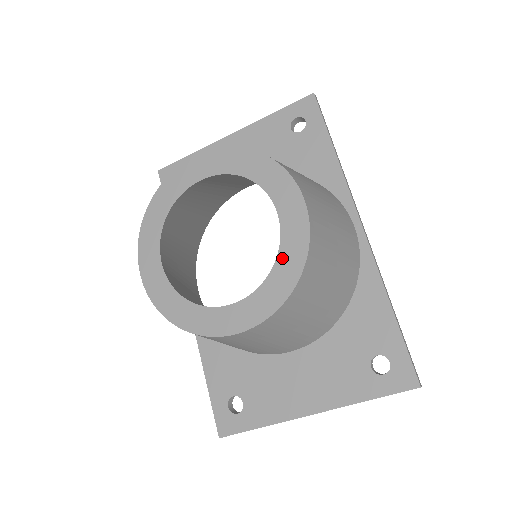
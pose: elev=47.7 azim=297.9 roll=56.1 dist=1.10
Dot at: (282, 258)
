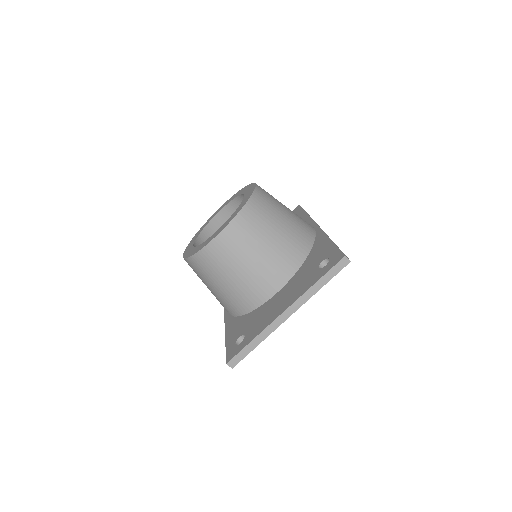
Dot at: (242, 202)
